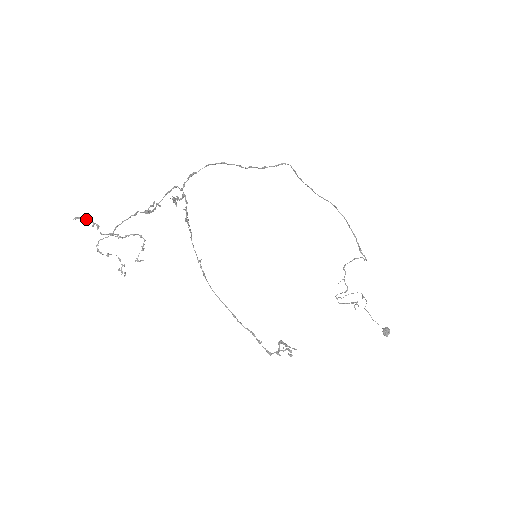
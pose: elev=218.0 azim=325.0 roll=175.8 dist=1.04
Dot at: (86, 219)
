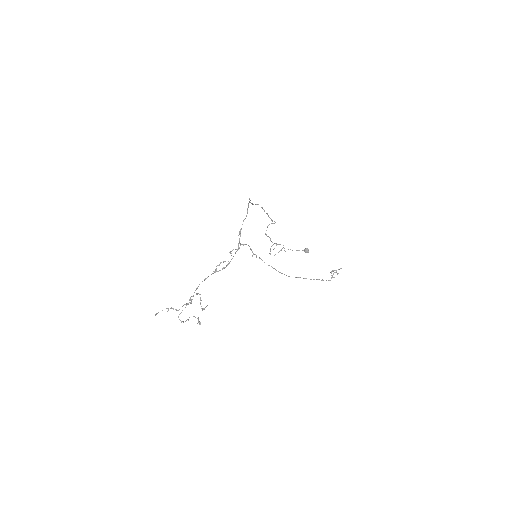
Dot at: occluded
